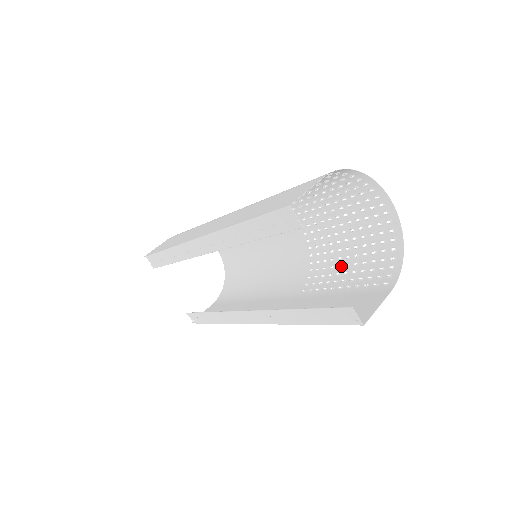
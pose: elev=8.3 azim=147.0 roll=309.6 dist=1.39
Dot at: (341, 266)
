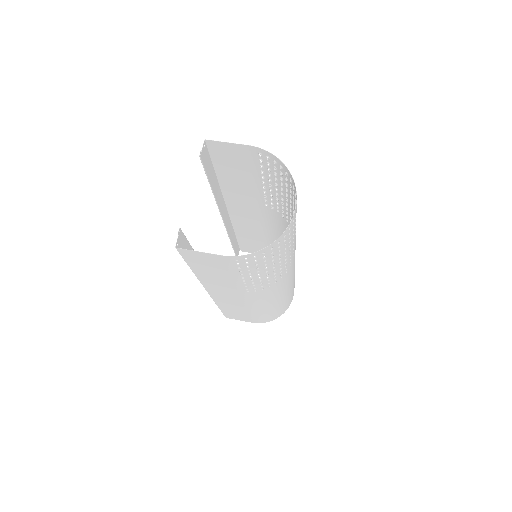
Dot at: (267, 273)
